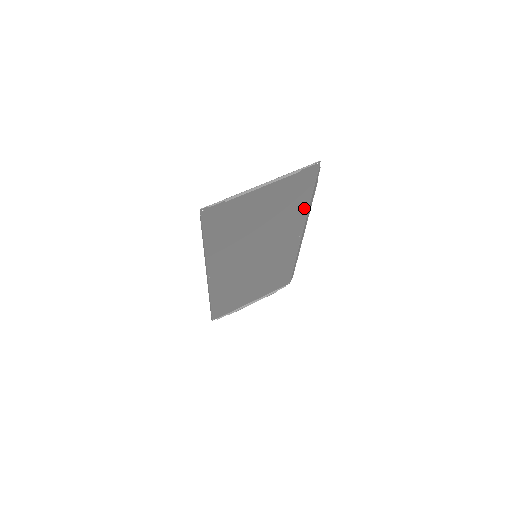
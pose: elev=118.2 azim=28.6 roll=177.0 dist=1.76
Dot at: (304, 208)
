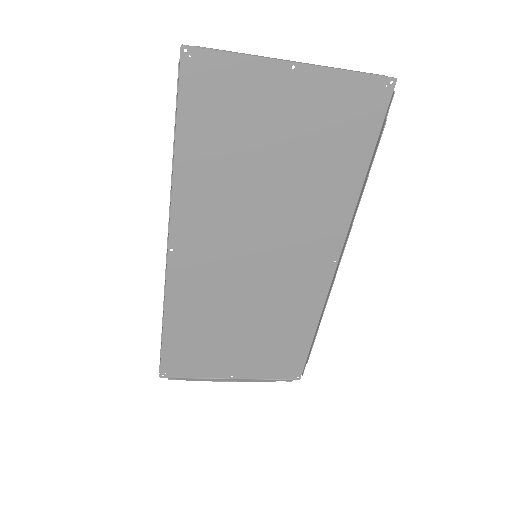
Dot at: (352, 189)
